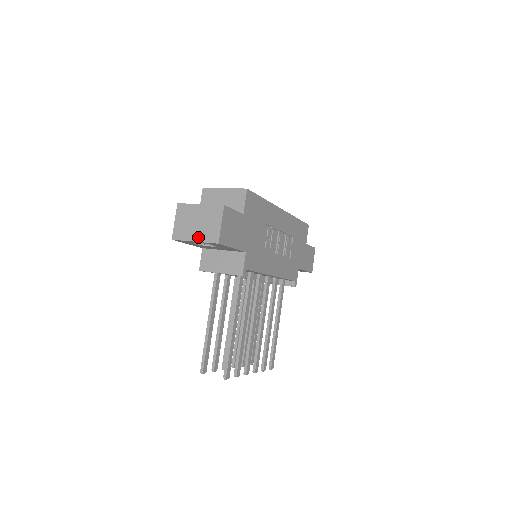
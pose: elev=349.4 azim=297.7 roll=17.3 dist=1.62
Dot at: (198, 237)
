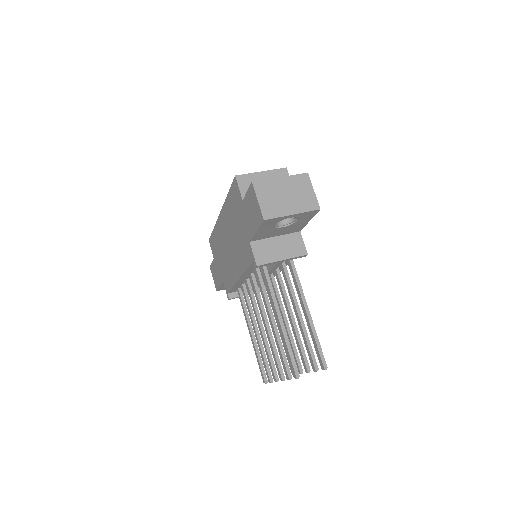
Dot at: (295, 209)
